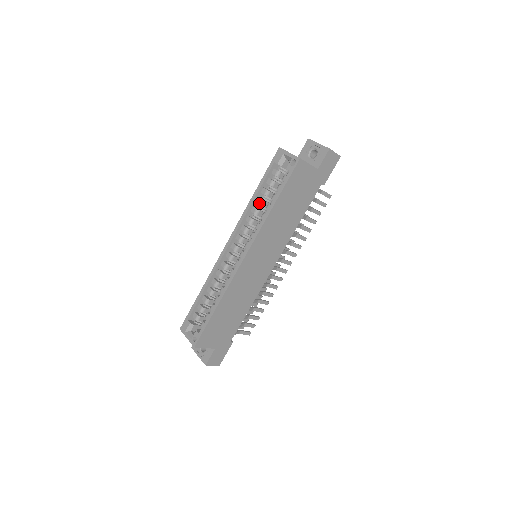
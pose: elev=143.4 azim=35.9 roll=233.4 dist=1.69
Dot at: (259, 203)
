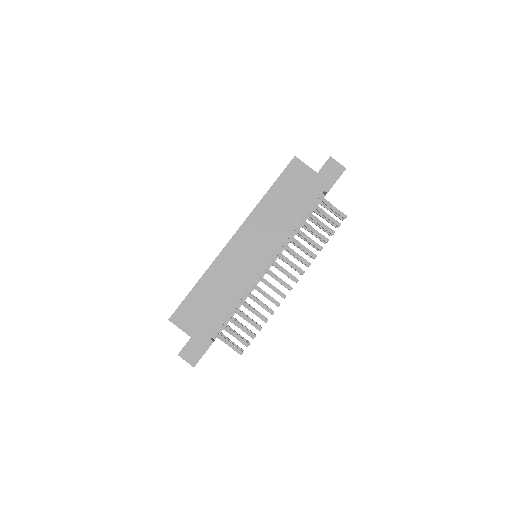
Dot at: occluded
